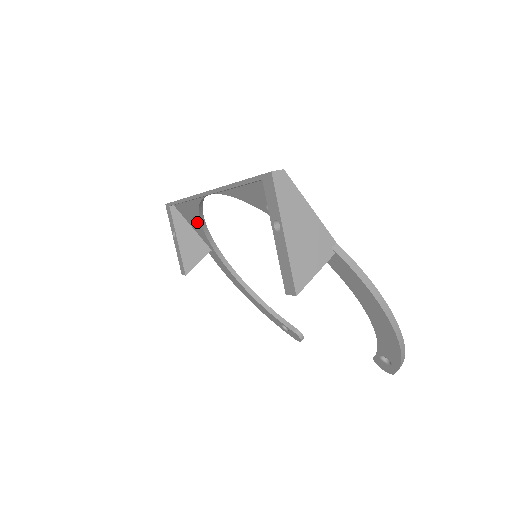
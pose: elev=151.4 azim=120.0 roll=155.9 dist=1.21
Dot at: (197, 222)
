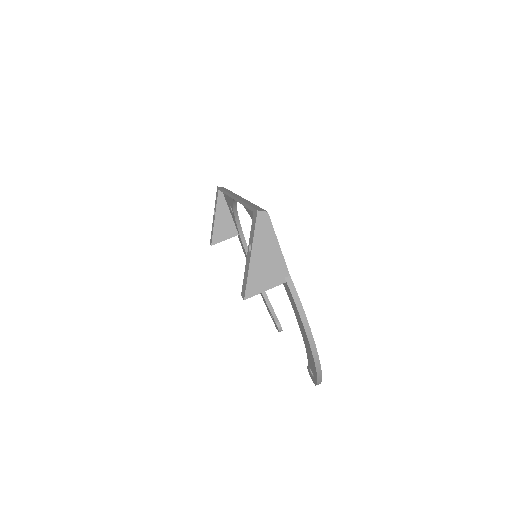
Dot at: occluded
